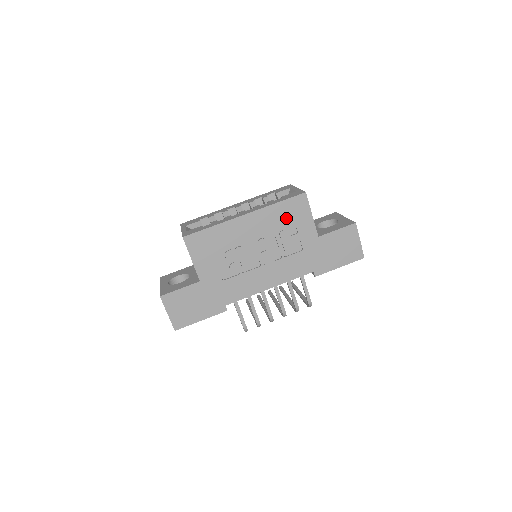
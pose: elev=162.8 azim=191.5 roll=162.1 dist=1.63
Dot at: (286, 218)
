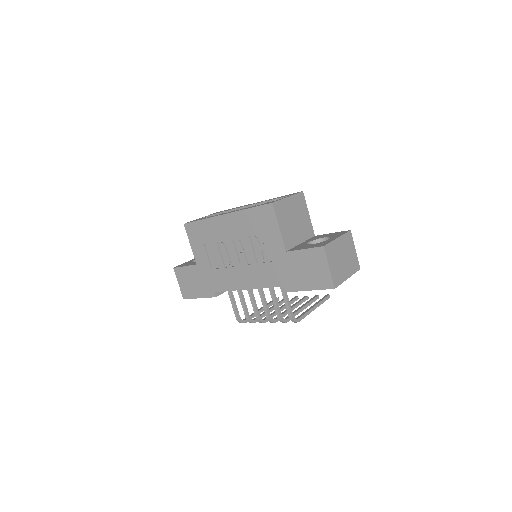
Dot at: (256, 225)
